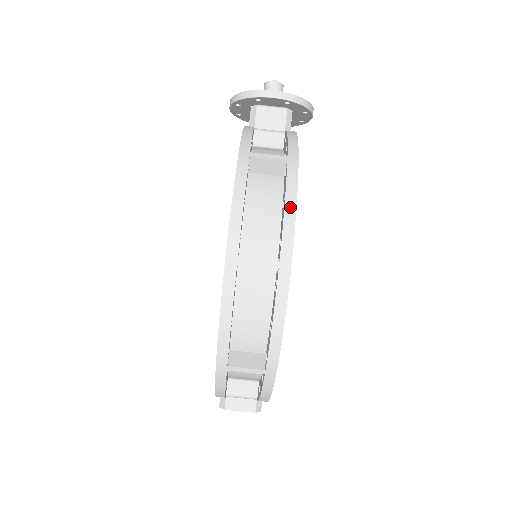
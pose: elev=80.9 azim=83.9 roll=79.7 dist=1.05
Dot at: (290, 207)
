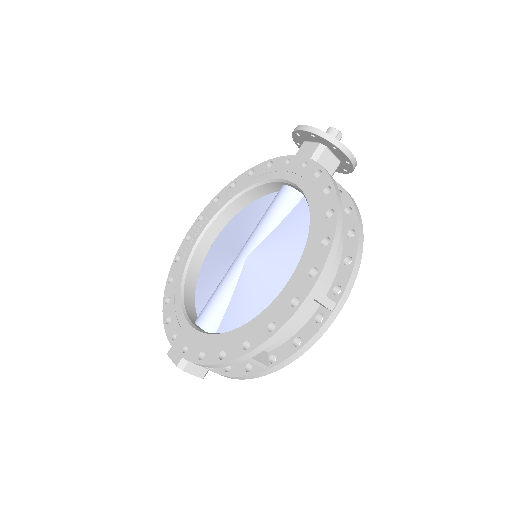
Dot at: (356, 269)
